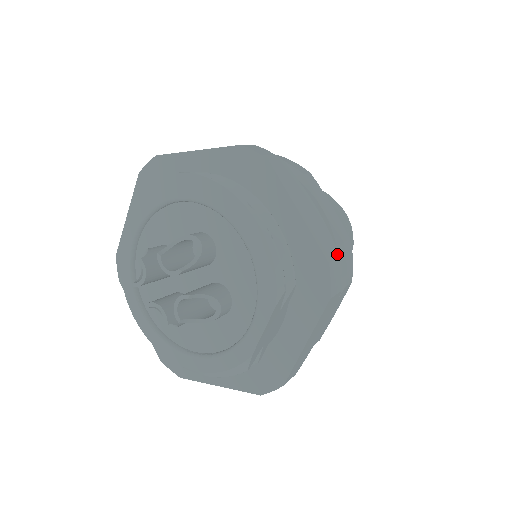
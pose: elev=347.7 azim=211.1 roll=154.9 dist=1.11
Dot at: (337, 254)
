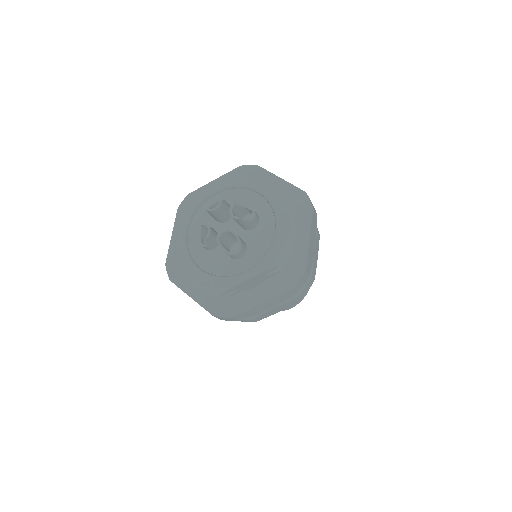
Dot at: (309, 274)
